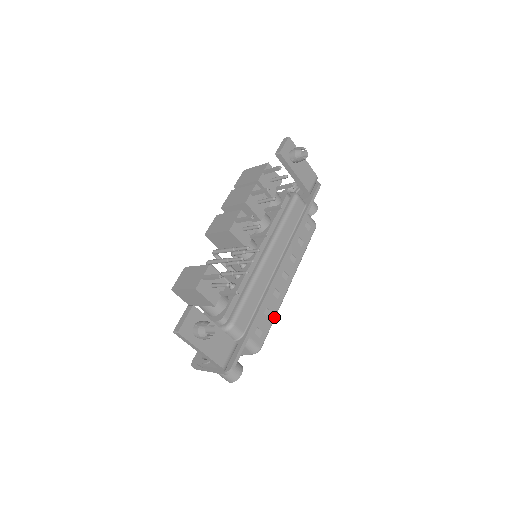
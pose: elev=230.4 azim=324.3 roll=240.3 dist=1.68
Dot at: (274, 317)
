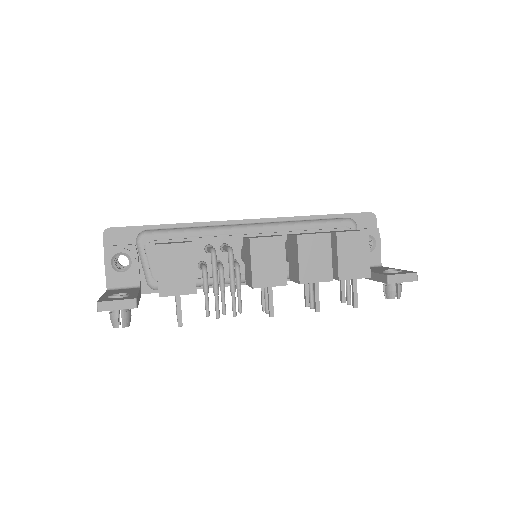
Dot at: occluded
